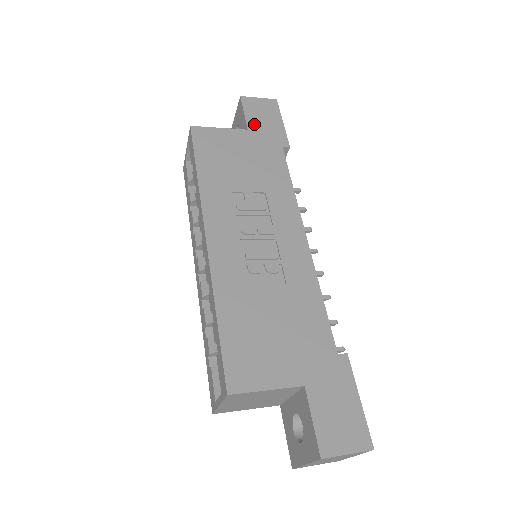
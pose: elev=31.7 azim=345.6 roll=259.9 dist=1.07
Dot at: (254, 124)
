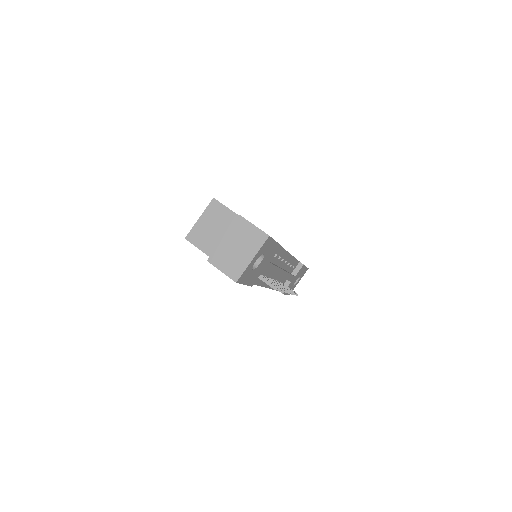
Dot at: occluded
